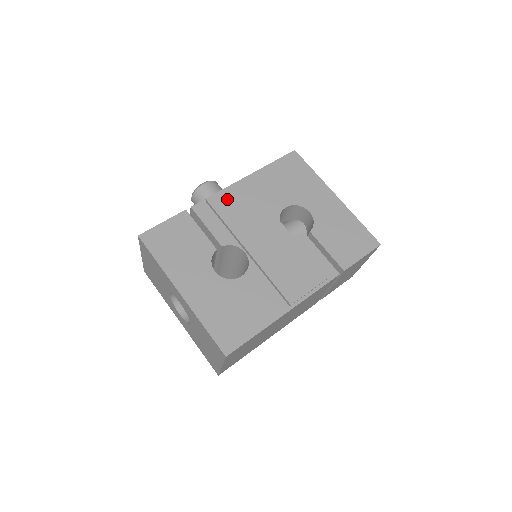
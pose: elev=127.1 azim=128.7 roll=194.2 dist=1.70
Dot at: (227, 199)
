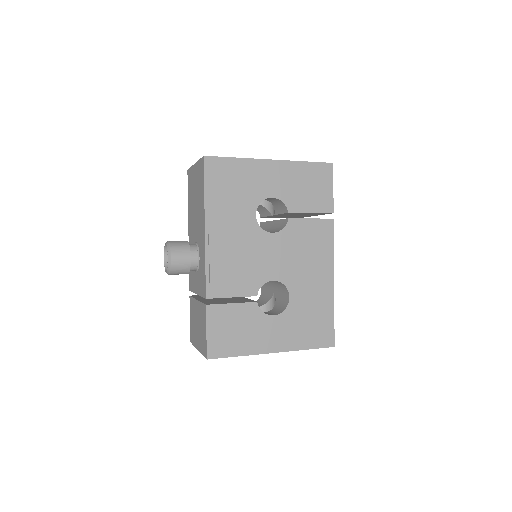
Dot at: (221, 264)
